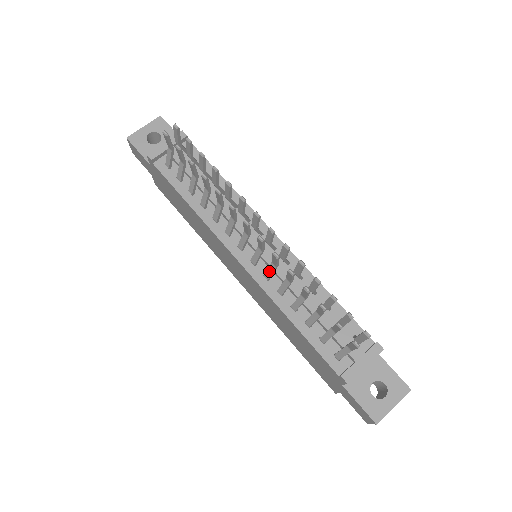
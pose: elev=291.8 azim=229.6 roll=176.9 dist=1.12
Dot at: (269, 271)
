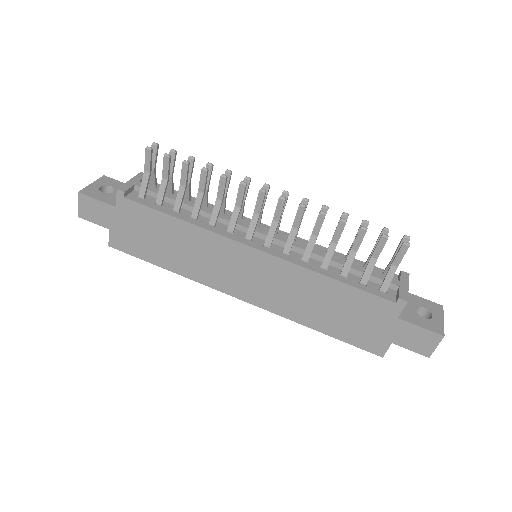
Dot at: (289, 241)
